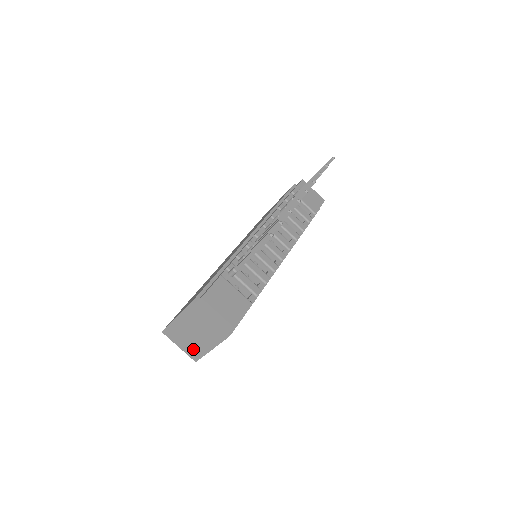
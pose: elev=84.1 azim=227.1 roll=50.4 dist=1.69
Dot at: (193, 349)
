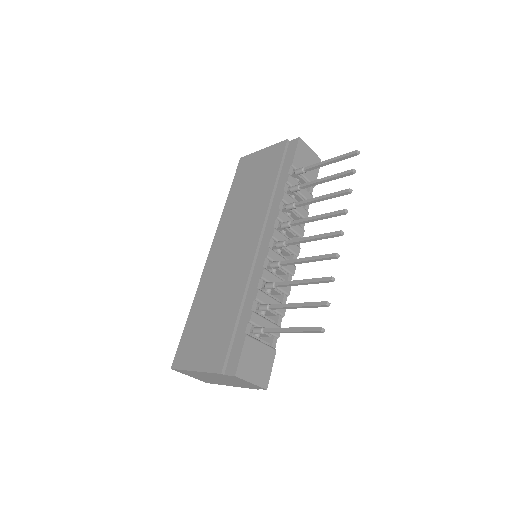
Dot at: (207, 381)
